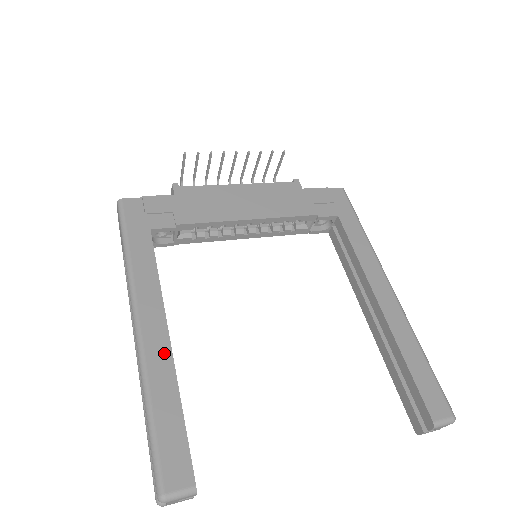
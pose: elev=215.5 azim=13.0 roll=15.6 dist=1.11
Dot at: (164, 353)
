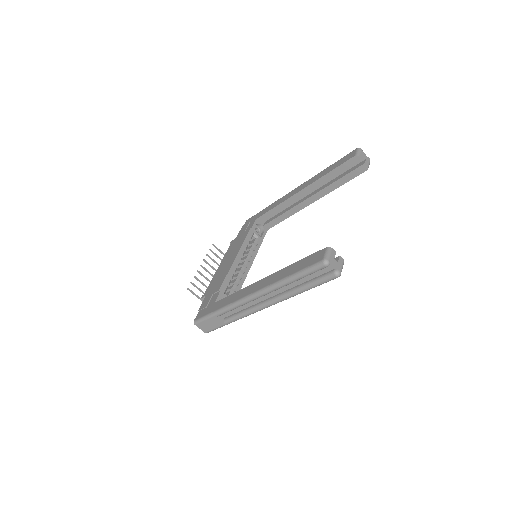
Dot at: (268, 279)
